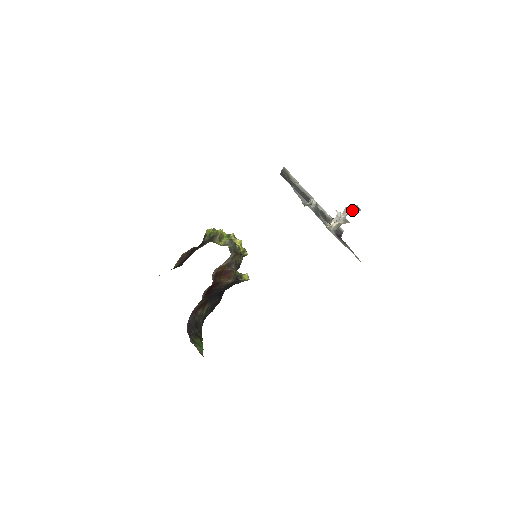
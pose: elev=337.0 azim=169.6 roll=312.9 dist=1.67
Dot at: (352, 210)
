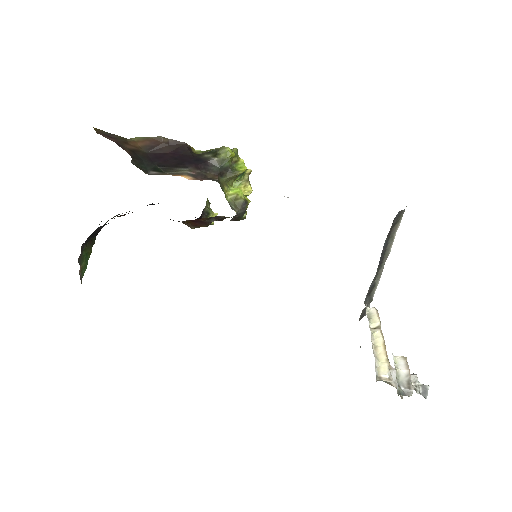
Dot at: (419, 387)
